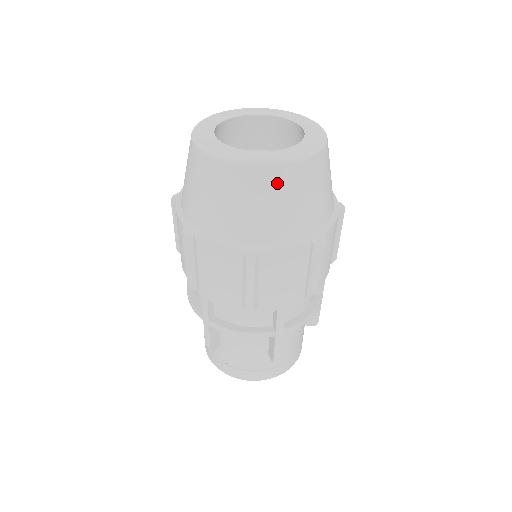
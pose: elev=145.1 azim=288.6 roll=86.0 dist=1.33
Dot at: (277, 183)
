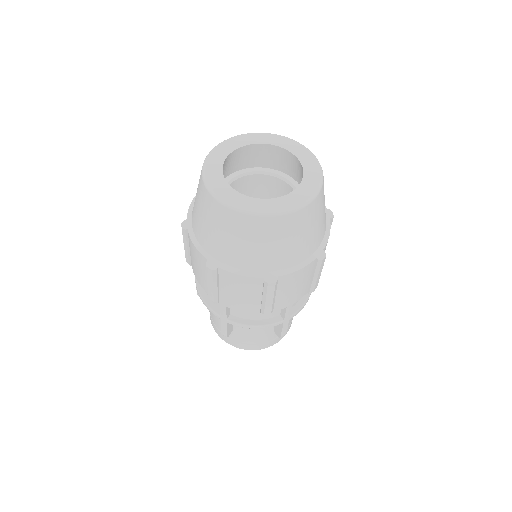
Dot at: (291, 225)
